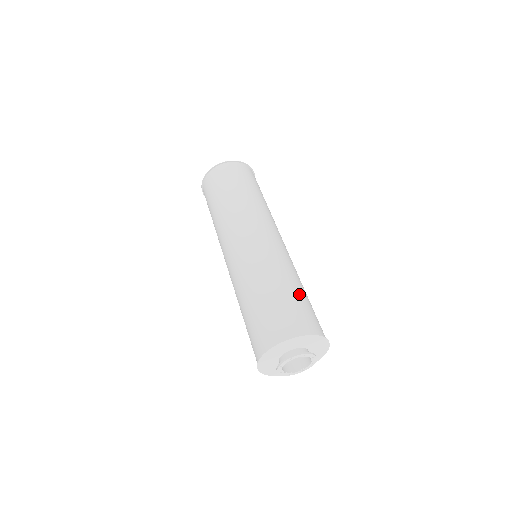
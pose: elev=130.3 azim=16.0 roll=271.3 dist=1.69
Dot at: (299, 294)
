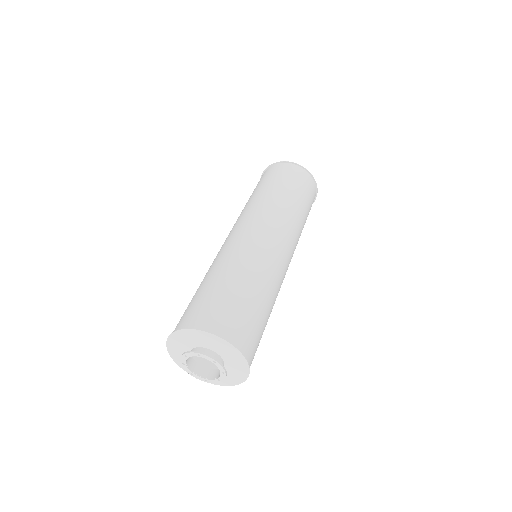
Dot at: (258, 307)
